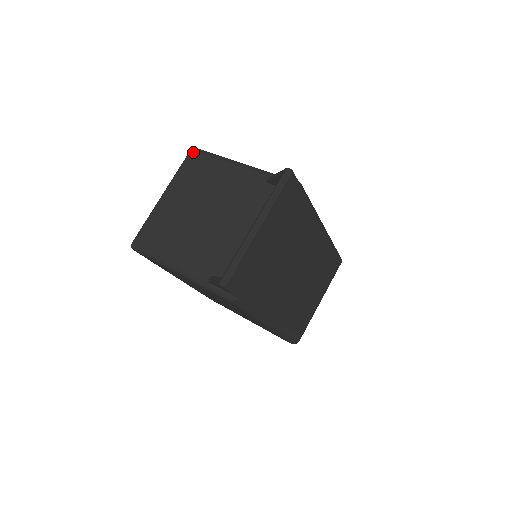
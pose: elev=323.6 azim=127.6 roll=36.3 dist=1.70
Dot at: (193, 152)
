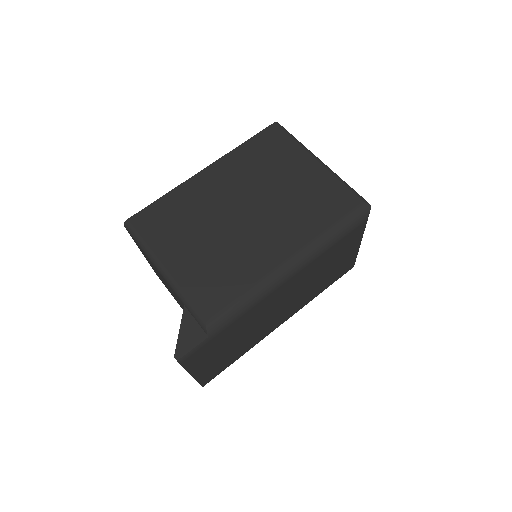
Dot at: occluded
